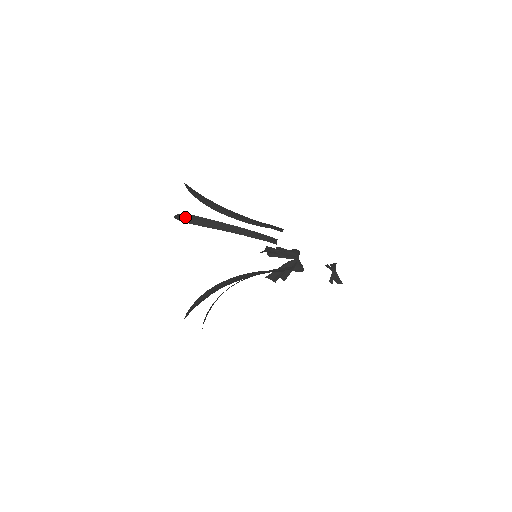
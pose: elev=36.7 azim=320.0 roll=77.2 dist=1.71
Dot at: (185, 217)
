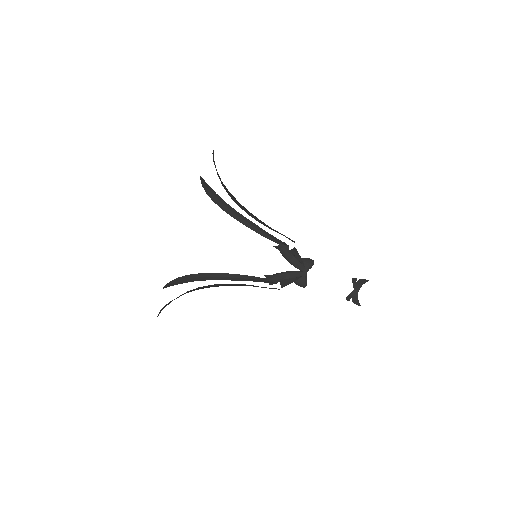
Dot at: (205, 184)
